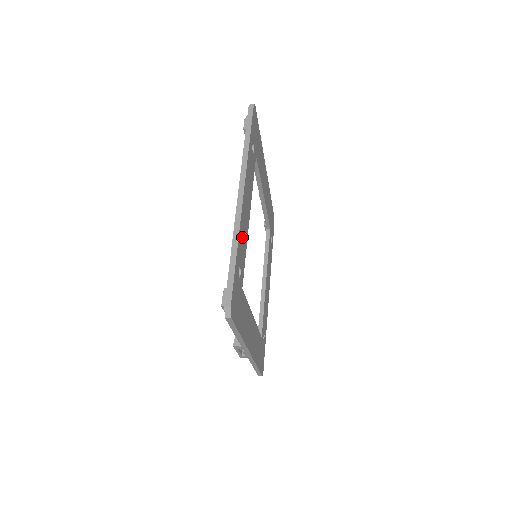
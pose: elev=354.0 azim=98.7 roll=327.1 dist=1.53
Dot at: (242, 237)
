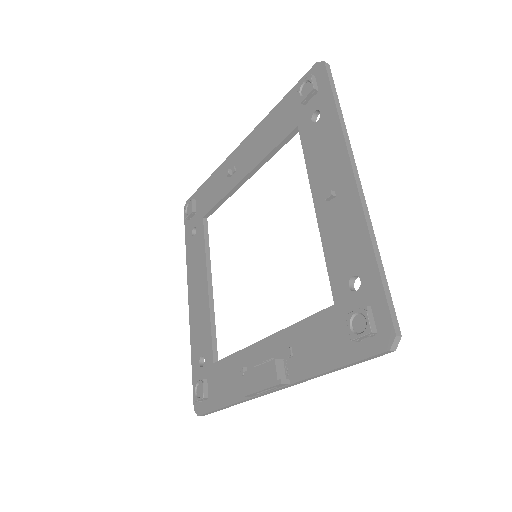
Dot at: occluded
